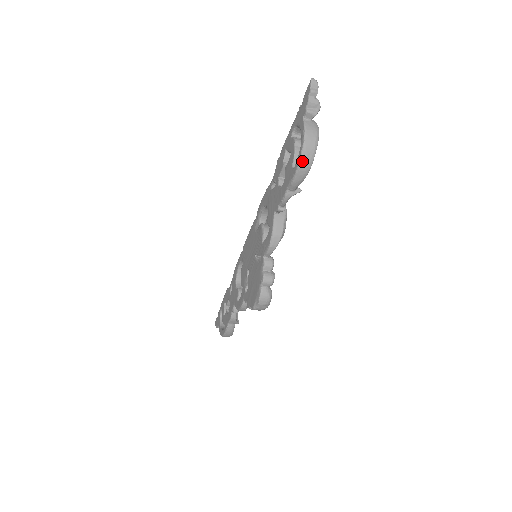
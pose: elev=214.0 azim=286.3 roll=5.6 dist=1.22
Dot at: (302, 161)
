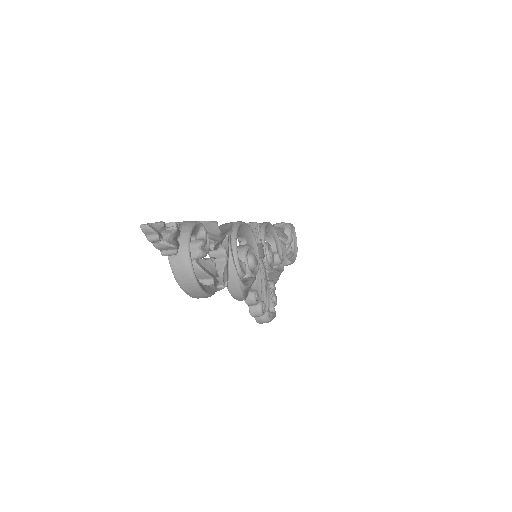
Dot at: (192, 296)
